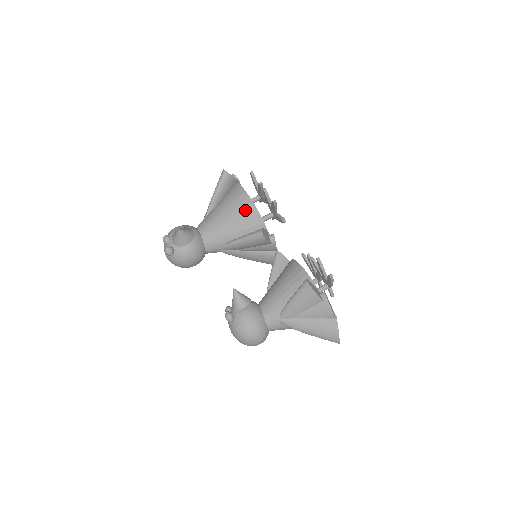
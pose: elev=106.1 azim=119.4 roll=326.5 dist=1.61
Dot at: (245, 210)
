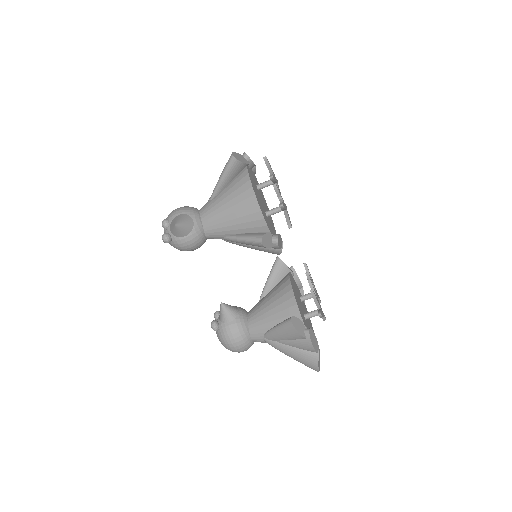
Dot at: (249, 209)
